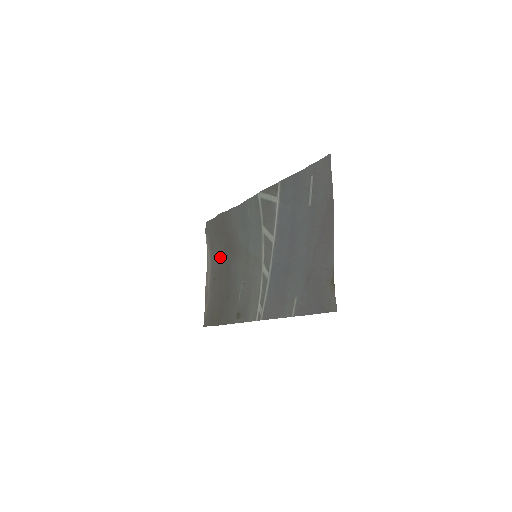
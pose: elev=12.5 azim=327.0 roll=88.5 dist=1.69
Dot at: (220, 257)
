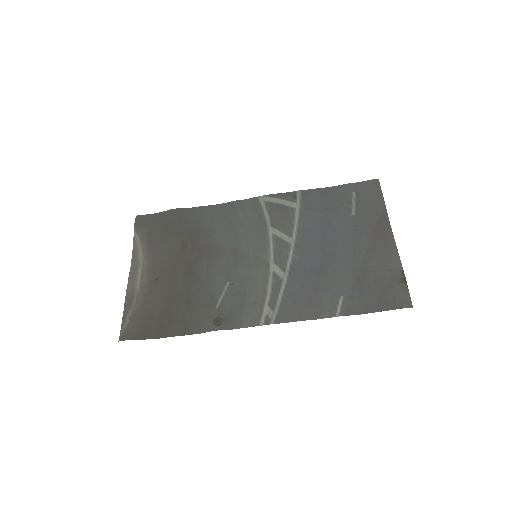
Dot at: (171, 255)
